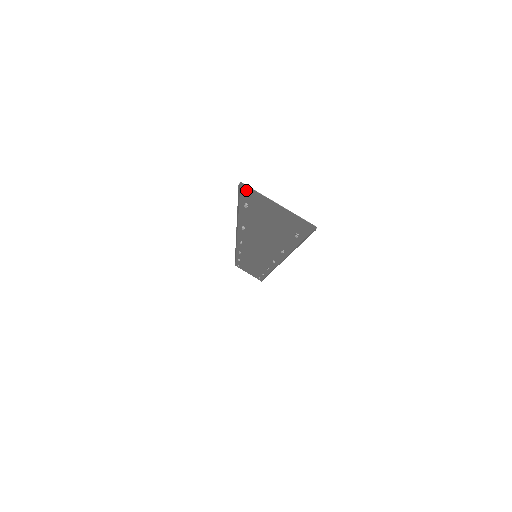
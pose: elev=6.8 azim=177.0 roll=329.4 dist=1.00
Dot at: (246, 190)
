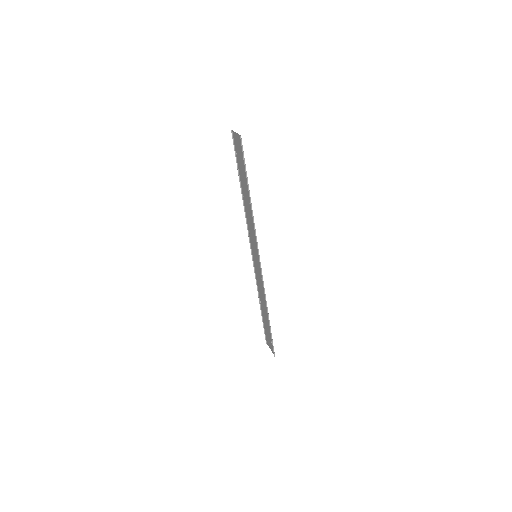
Dot at: (234, 136)
